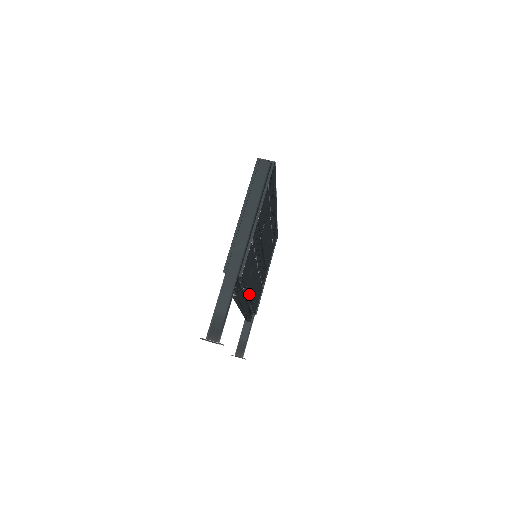
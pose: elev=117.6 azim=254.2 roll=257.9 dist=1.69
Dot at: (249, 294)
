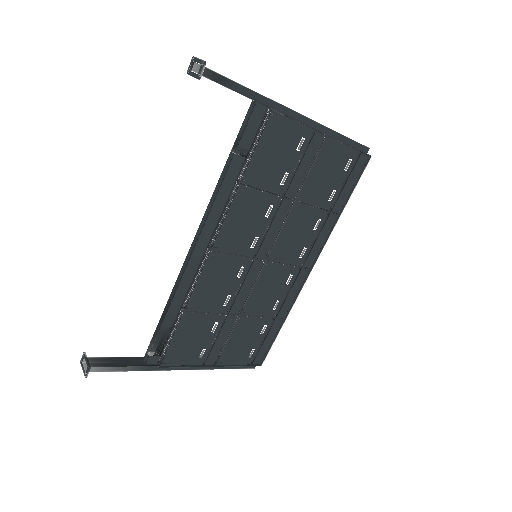
Dot at: (220, 238)
